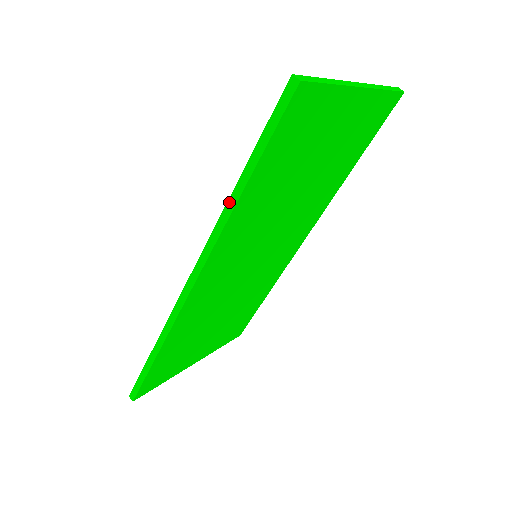
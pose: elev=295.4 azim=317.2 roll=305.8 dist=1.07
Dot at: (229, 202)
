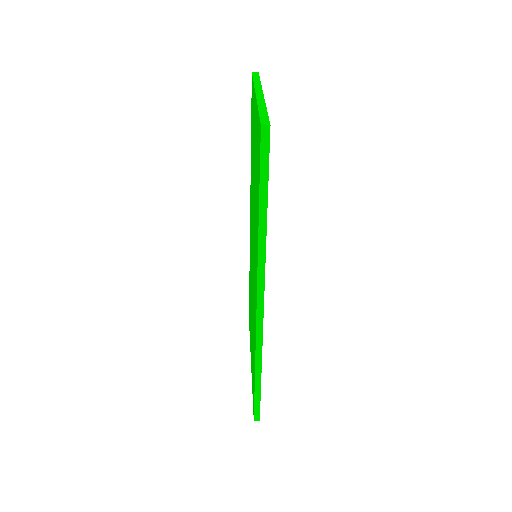
Dot at: (260, 235)
